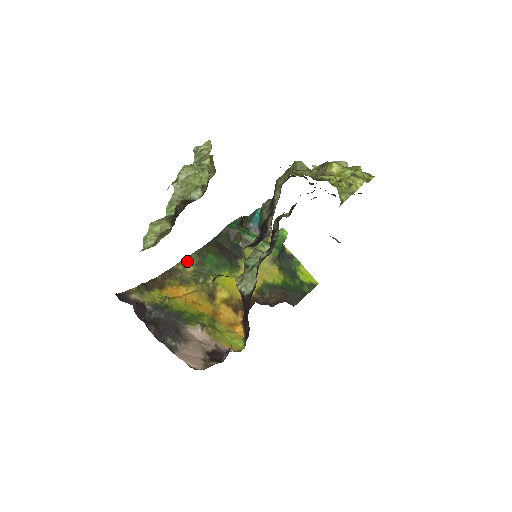
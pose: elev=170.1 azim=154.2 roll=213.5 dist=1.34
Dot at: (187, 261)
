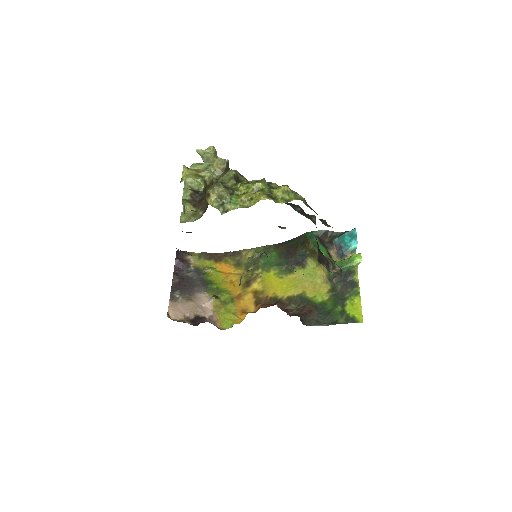
Dot at: (253, 250)
